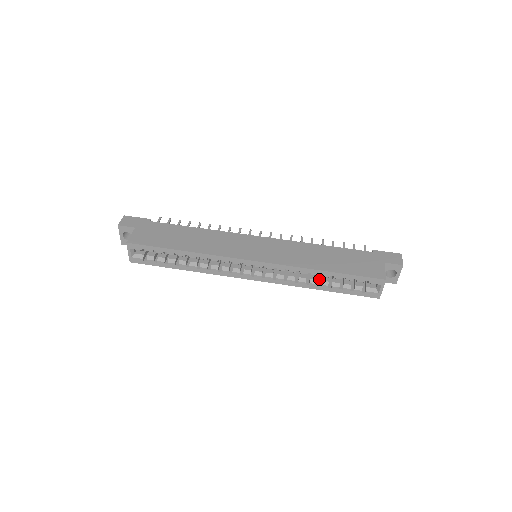
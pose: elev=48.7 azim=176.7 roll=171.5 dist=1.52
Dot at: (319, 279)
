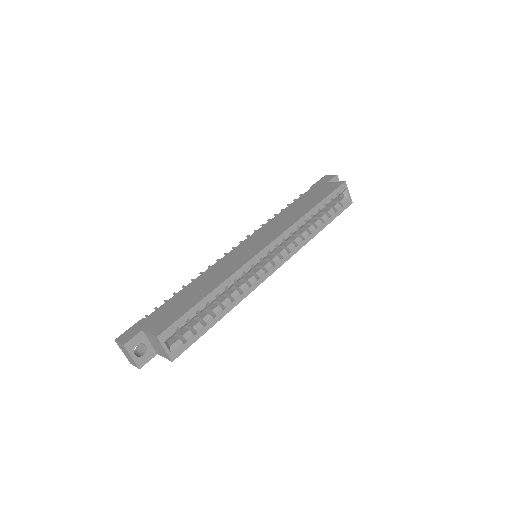
Dot at: occluded
